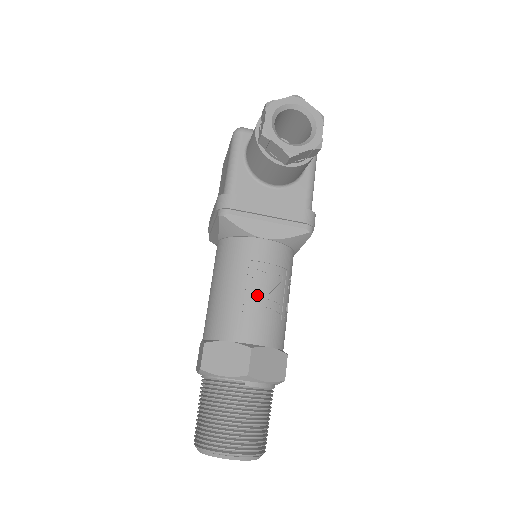
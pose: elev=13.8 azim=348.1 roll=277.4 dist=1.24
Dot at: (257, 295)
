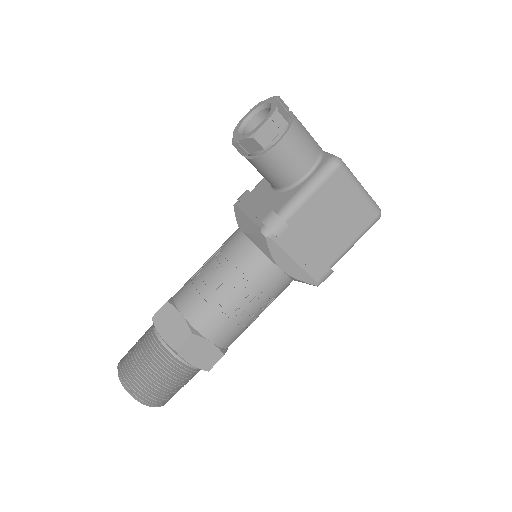
Dot at: (204, 270)
